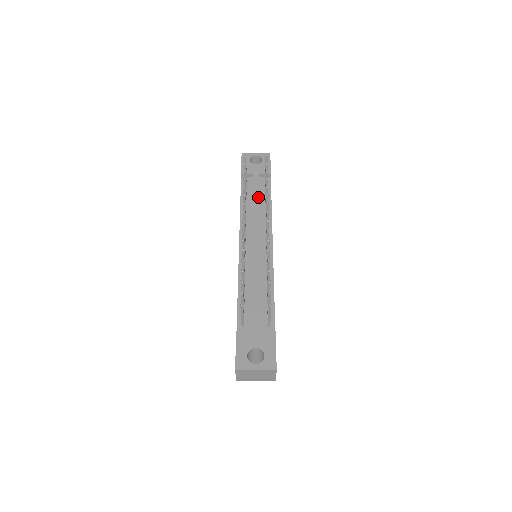
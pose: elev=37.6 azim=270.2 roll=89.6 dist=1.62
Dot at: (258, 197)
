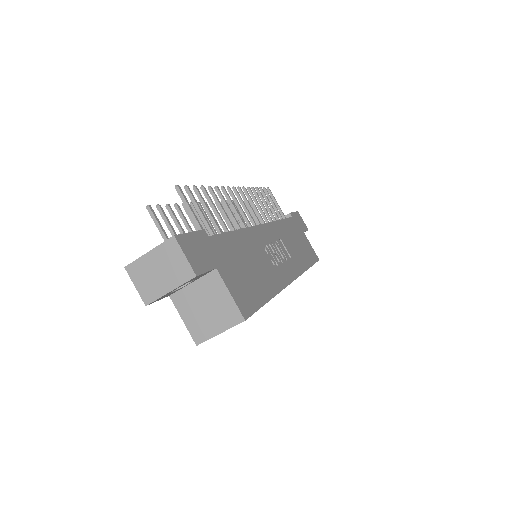
Dot at: occluded
